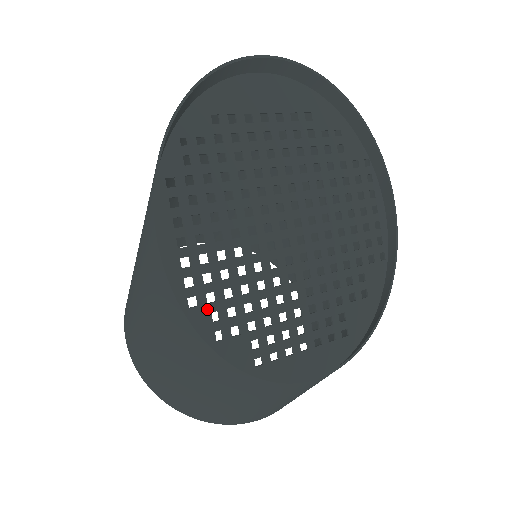
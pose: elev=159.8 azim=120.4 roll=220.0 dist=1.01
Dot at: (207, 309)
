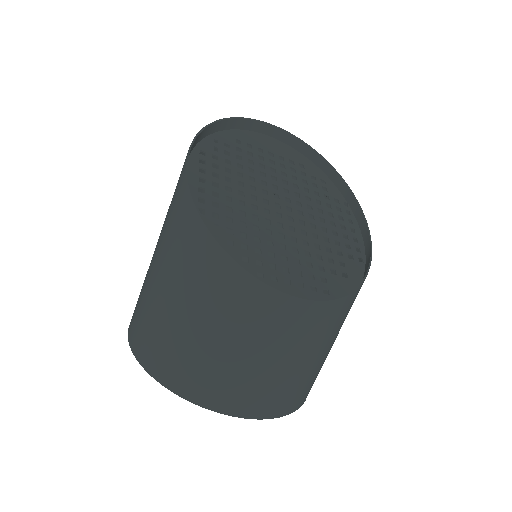
Dot at: (211, 220)
